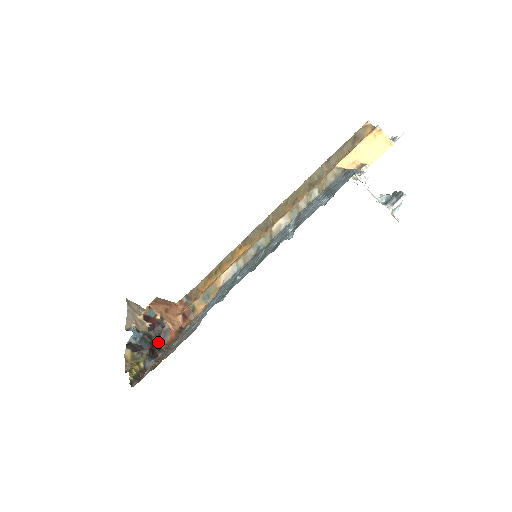
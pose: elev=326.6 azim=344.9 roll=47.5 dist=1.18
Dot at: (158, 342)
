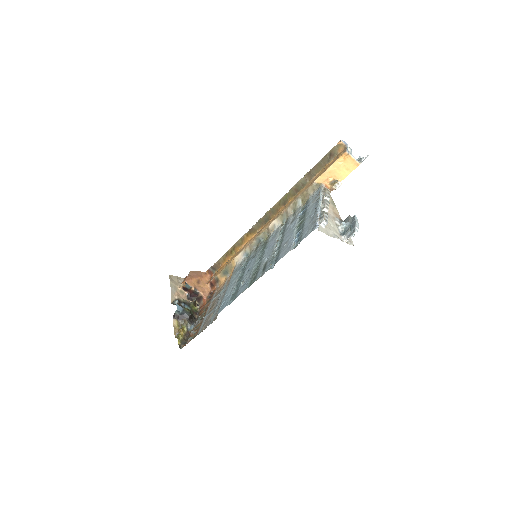
Dot at: (195, 307)
